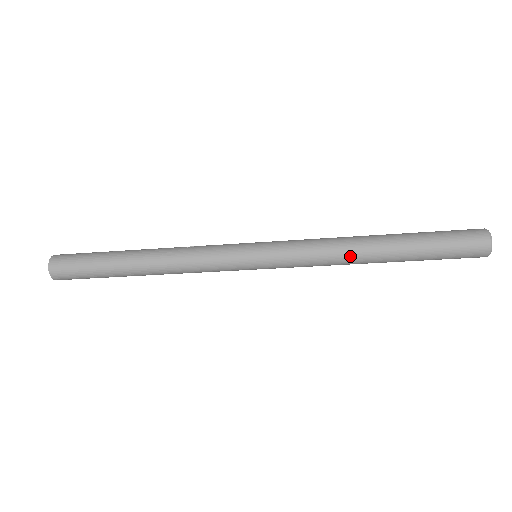
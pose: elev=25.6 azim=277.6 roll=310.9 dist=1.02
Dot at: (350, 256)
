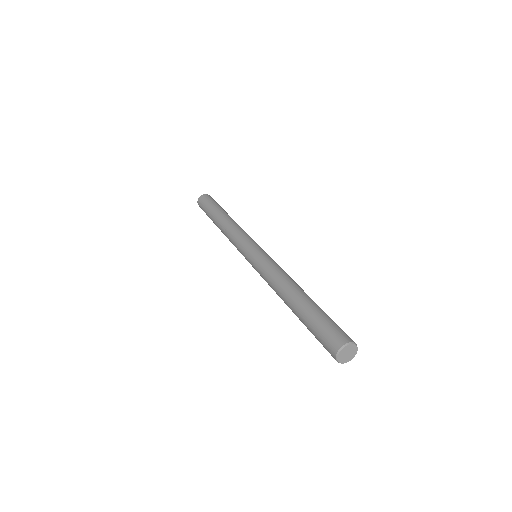
Dot at: occluded
